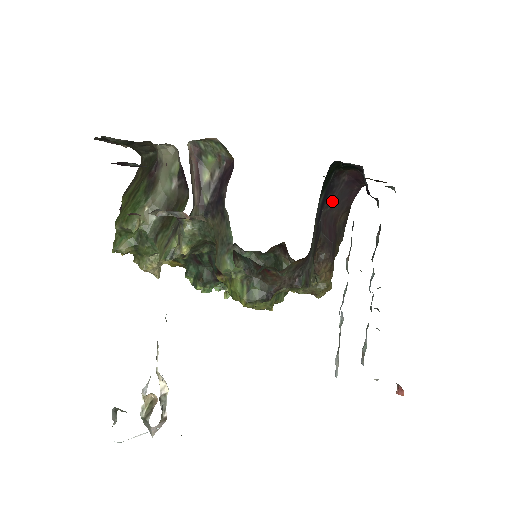
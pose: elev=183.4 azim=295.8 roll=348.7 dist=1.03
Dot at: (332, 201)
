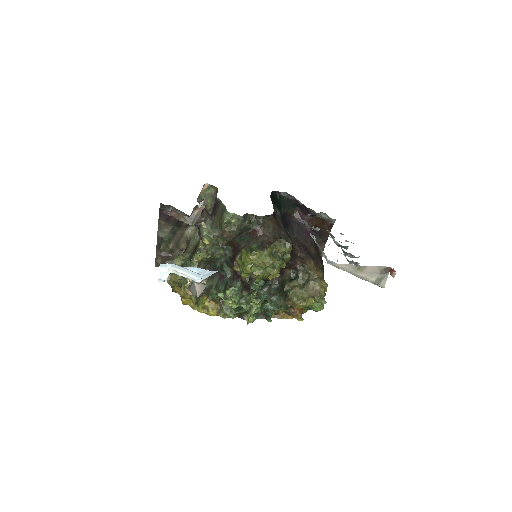
Dot at: (295, 233)
